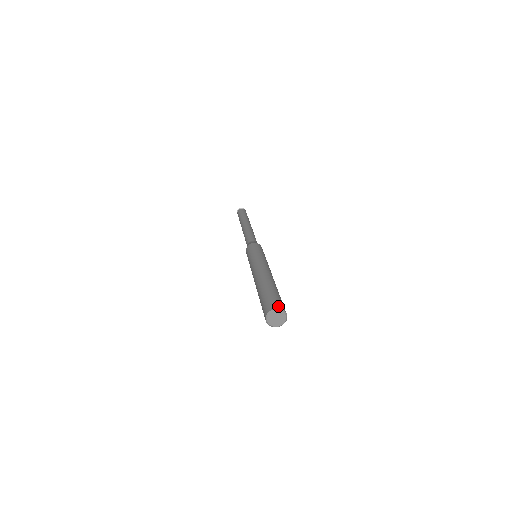
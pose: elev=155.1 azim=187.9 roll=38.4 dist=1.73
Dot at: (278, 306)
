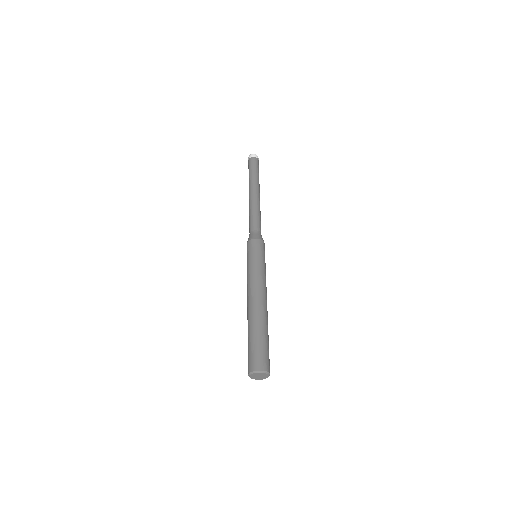
Dot at: (253, 367)
